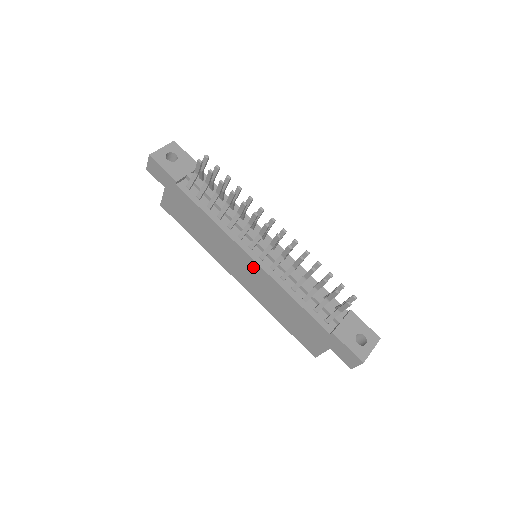
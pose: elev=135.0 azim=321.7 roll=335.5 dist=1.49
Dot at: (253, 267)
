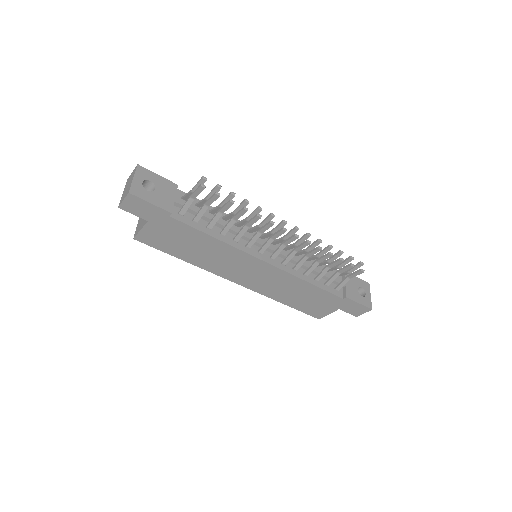
Dot at: (266, 269)
